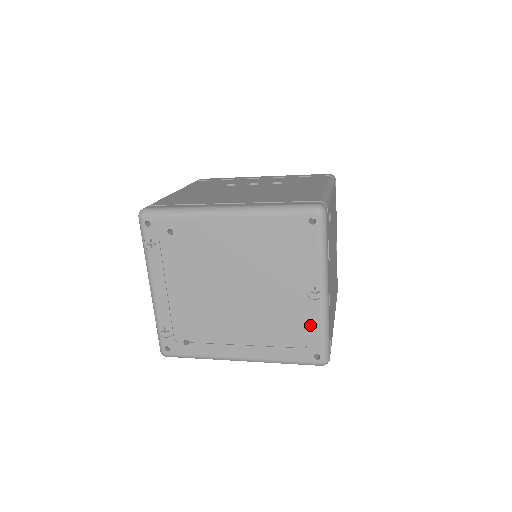
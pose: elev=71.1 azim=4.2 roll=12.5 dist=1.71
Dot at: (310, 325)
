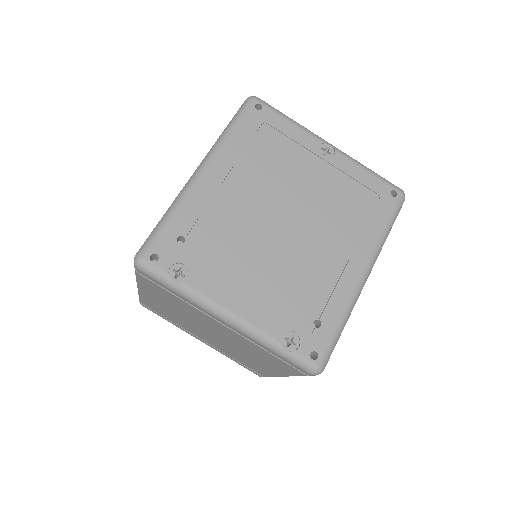
Dot at: (357, 177)
